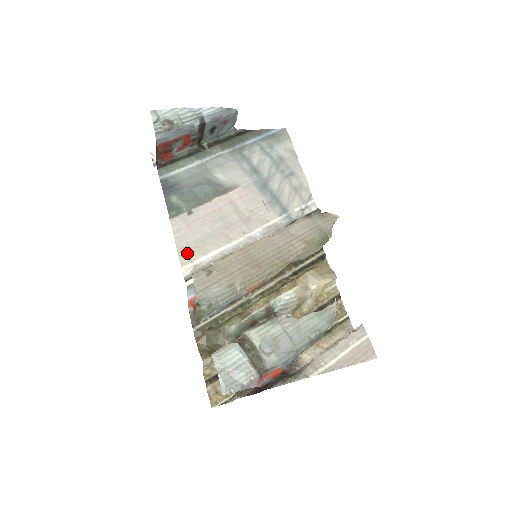
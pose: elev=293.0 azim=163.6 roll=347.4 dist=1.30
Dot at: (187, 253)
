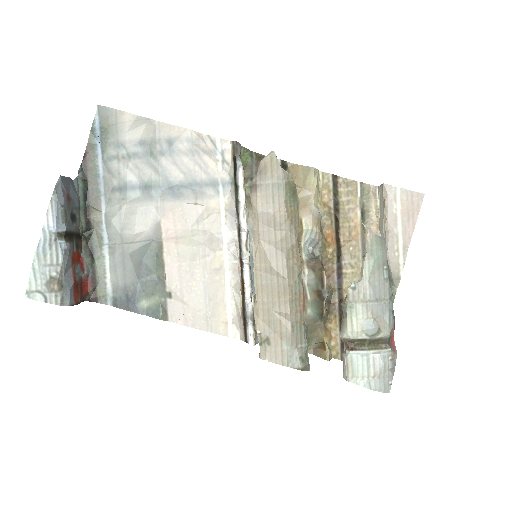
Dot at: (215, 323)
